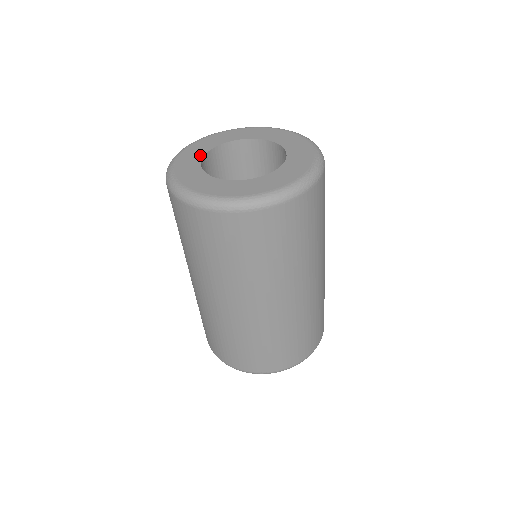
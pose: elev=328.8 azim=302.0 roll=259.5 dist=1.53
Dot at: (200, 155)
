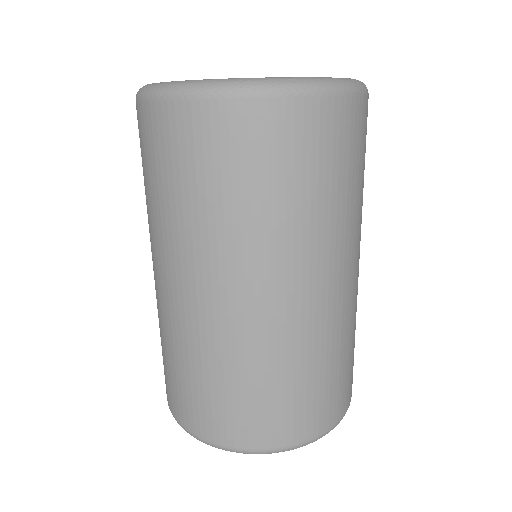
Dot at: occluded
